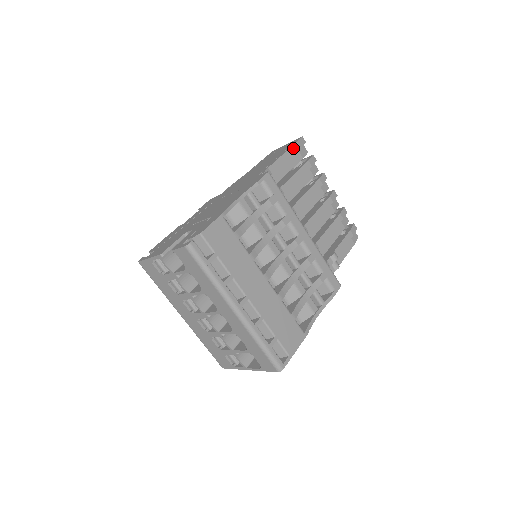
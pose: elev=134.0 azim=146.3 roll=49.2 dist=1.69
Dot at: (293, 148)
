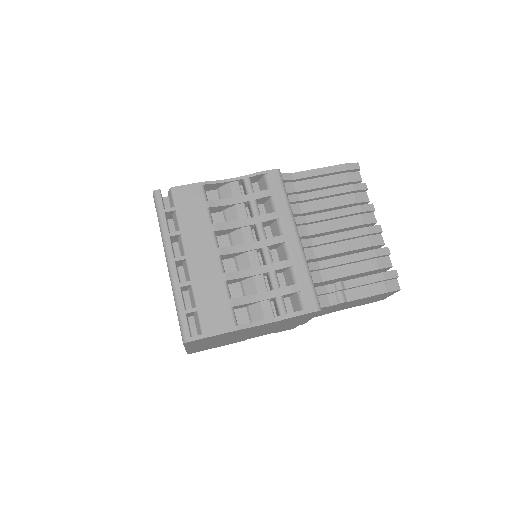
Dot at: (336, 167)
